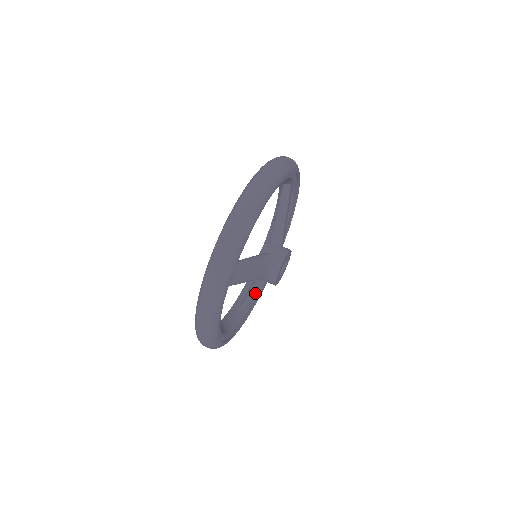
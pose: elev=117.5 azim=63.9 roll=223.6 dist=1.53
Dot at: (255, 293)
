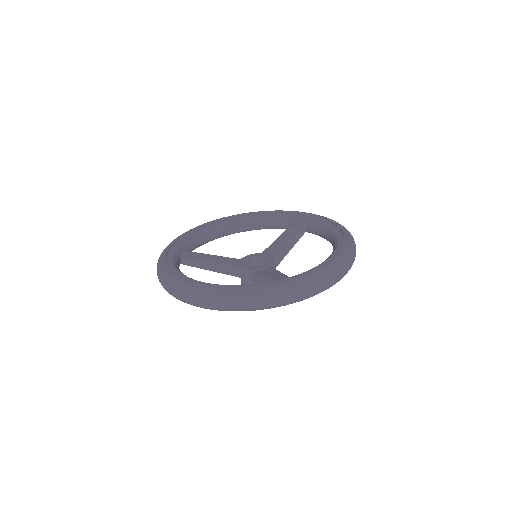
Dot at: occluded
